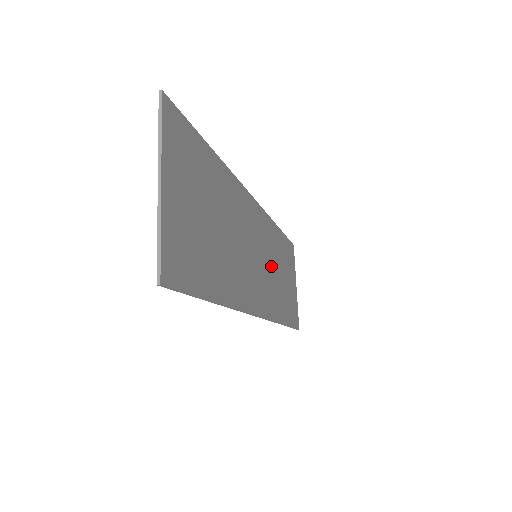
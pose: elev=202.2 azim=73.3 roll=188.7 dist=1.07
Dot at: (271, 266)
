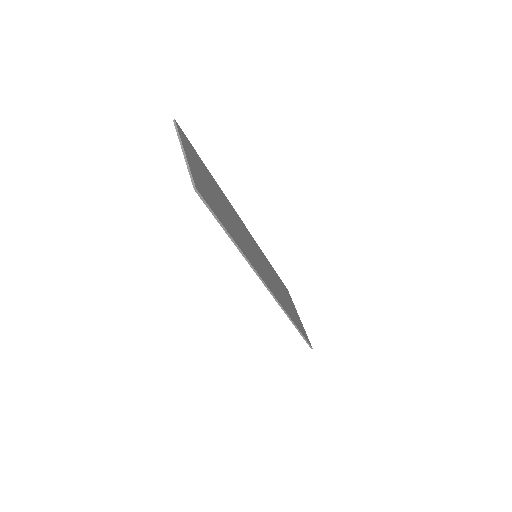
Dot at: (271, 276)
